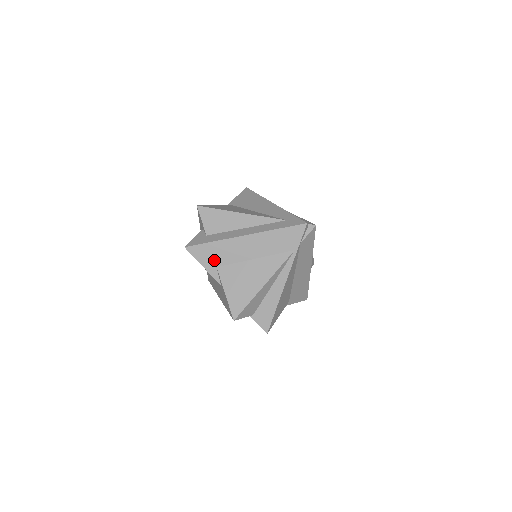
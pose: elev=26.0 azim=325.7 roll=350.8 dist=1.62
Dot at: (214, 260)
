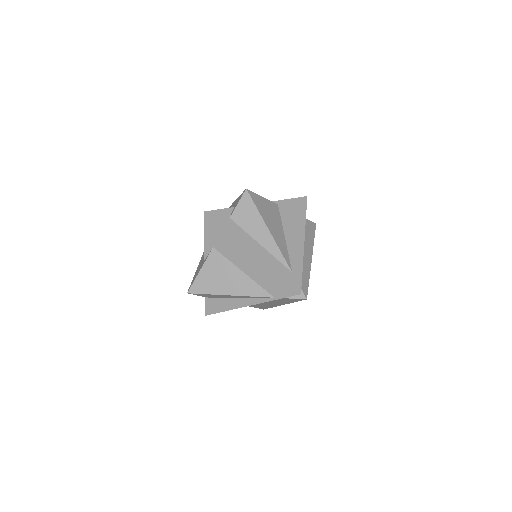
Dot at: (216, 241)
